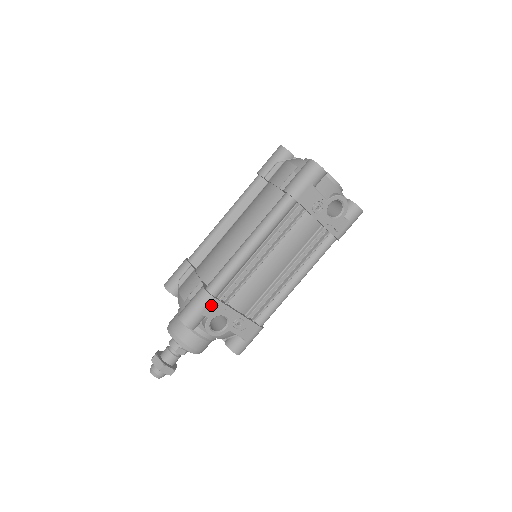
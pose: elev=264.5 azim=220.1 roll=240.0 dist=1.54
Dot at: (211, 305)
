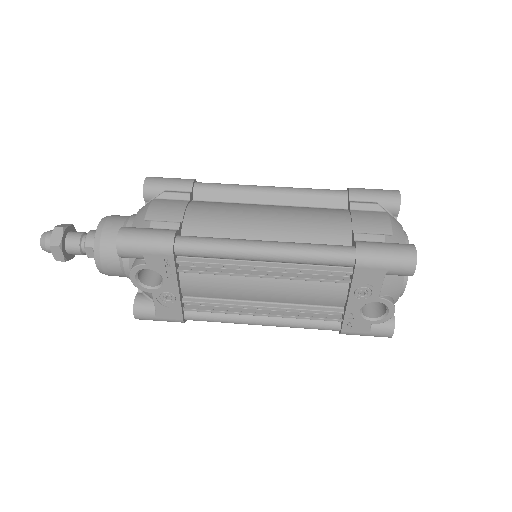
Dot at: (162, 257)
